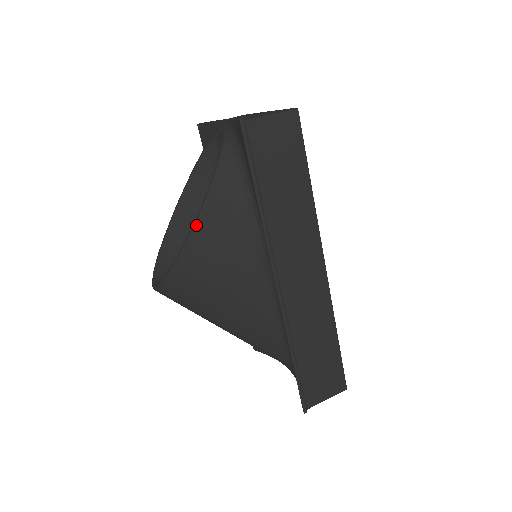
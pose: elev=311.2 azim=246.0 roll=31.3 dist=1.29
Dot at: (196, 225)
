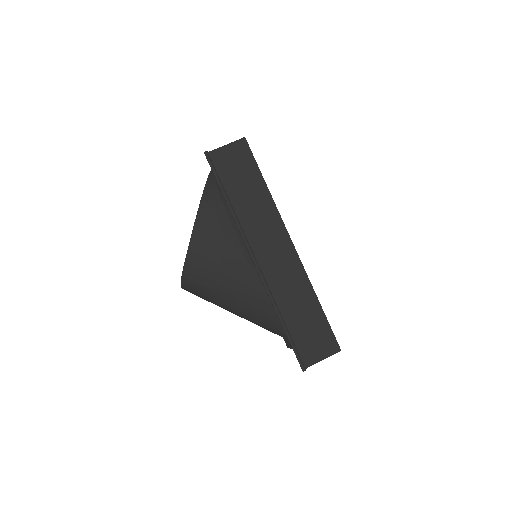
Dot at: (193, 230)
